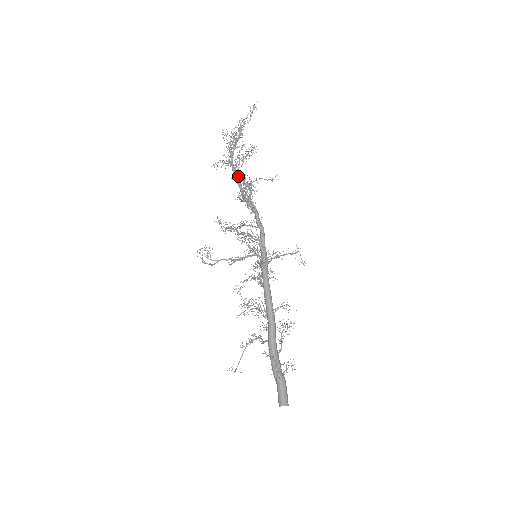
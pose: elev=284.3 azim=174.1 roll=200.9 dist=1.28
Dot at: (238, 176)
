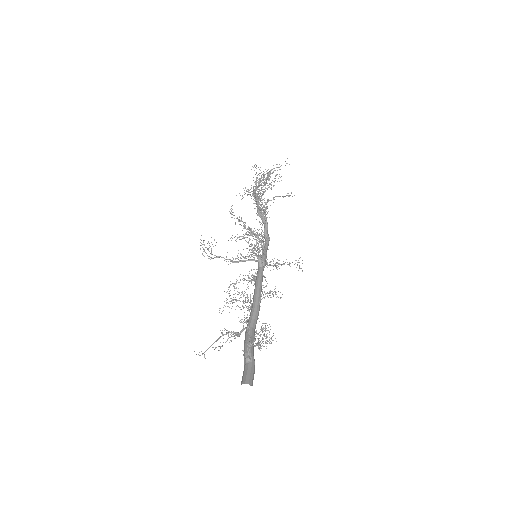
Dot at: occluded
